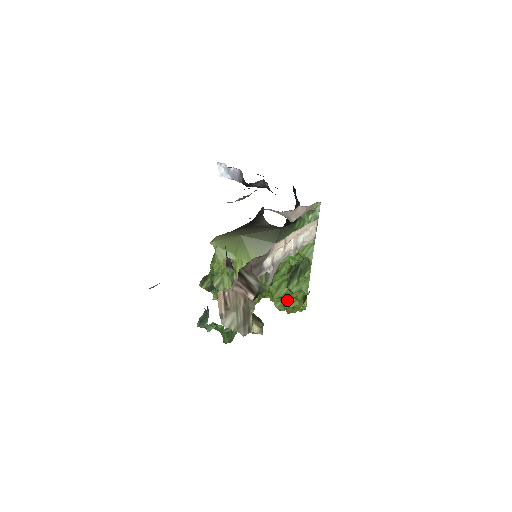
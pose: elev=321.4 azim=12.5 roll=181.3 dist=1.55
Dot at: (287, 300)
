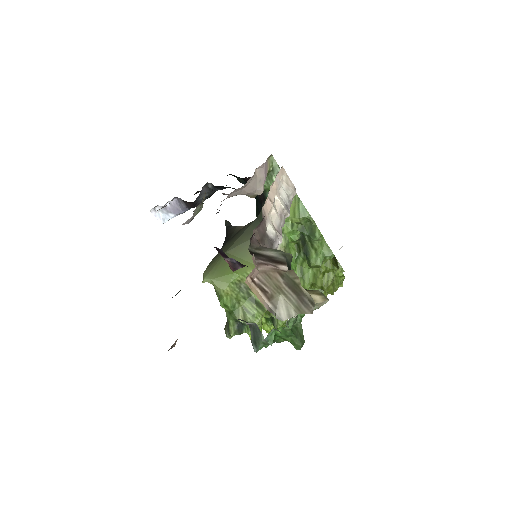
Dot at: (320, 280)
